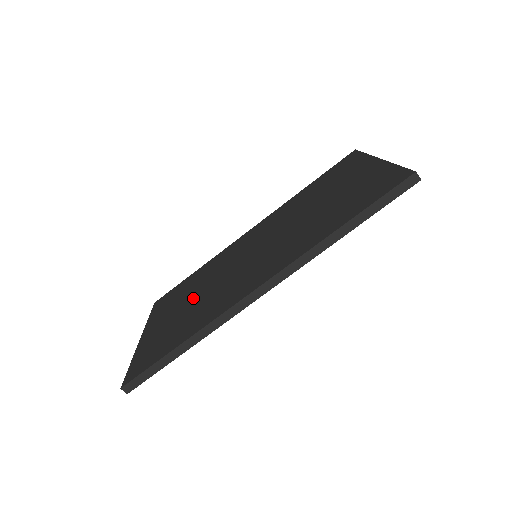
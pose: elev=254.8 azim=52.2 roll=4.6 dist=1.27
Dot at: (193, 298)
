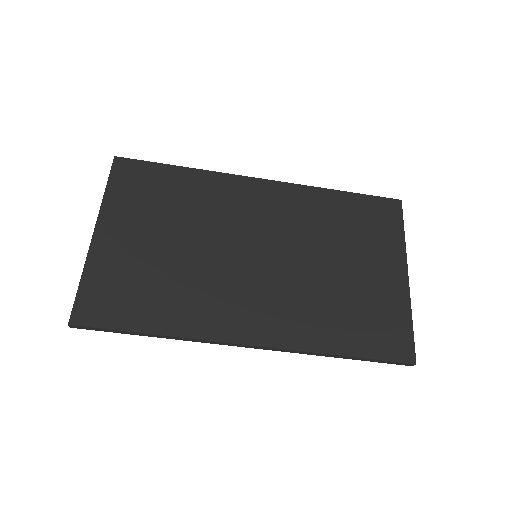
Dot at: (174, 244)
